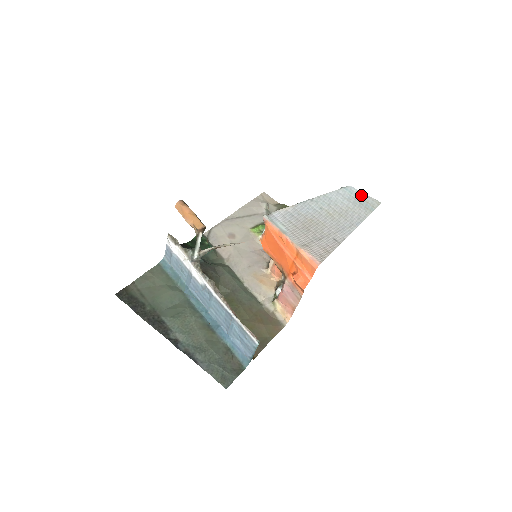
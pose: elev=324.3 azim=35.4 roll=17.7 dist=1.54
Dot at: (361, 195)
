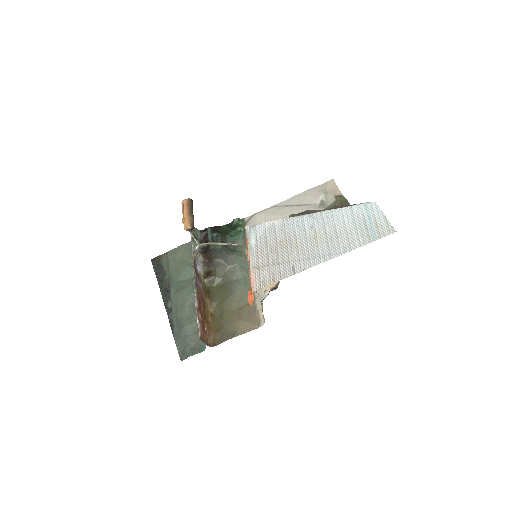
Dot at: (378, 217)
